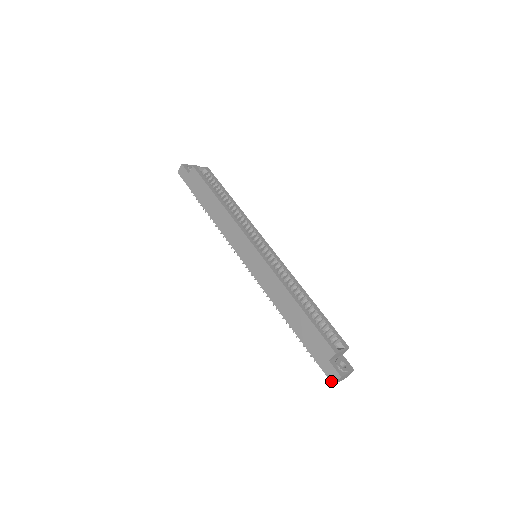
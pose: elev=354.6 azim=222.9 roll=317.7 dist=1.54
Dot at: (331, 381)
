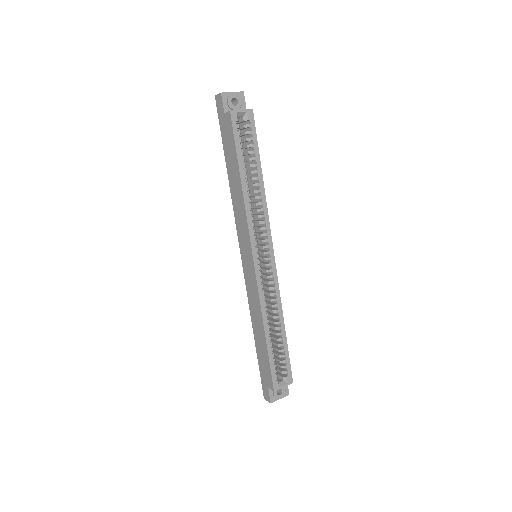
Dot at: (264, 396)
